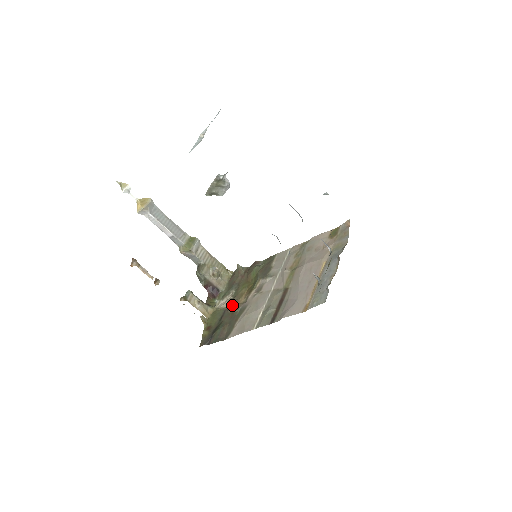
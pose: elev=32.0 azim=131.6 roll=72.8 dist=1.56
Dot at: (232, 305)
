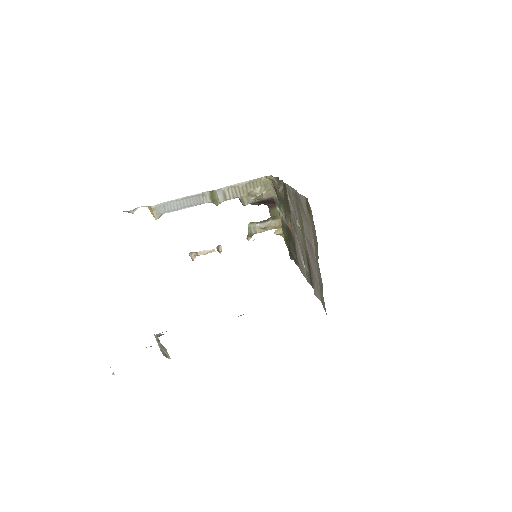
Dot at: occluded
